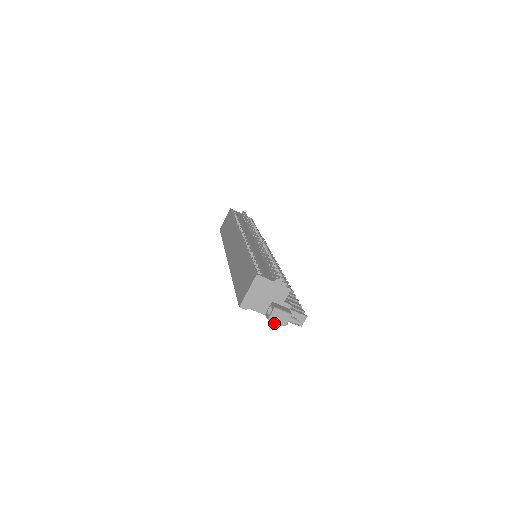
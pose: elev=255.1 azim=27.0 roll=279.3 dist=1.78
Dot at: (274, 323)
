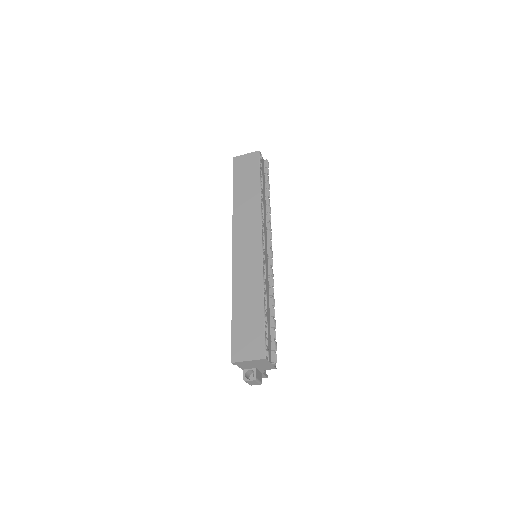
Dot at: occluded
